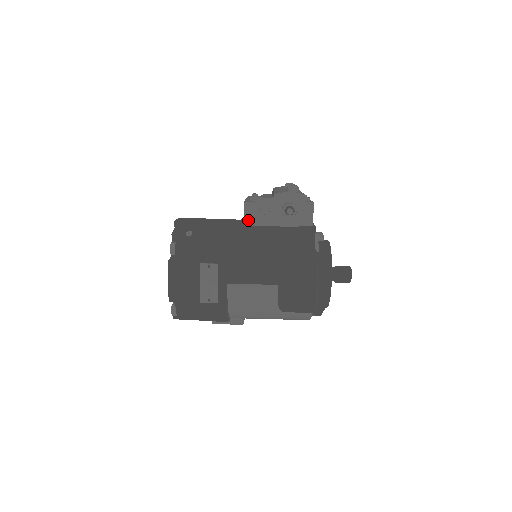
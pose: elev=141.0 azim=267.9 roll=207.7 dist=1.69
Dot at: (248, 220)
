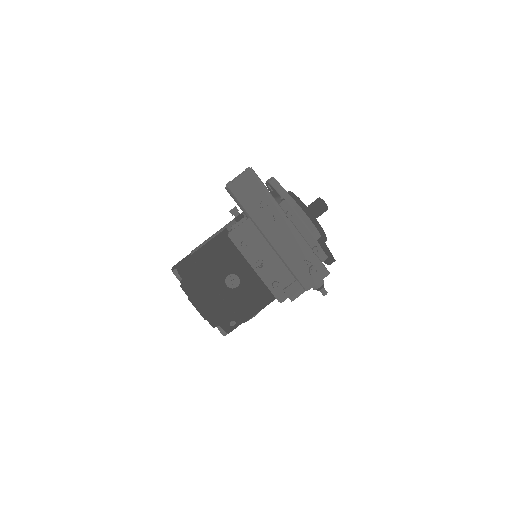
Dot at: occluded
